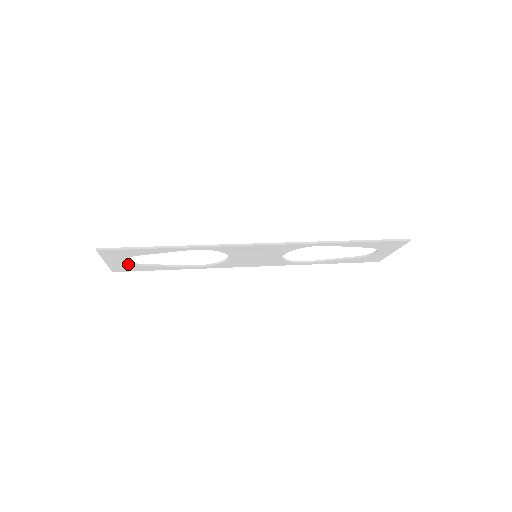
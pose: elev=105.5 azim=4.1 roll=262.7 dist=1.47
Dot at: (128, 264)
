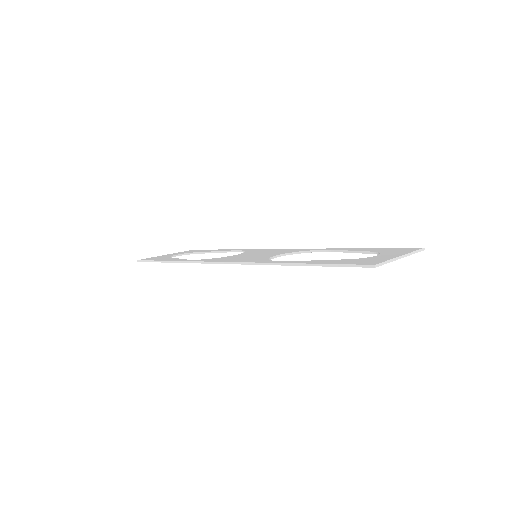
Dot at: (185, 254)
